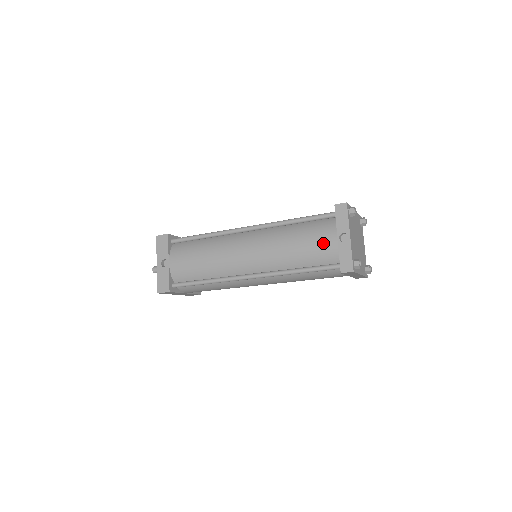
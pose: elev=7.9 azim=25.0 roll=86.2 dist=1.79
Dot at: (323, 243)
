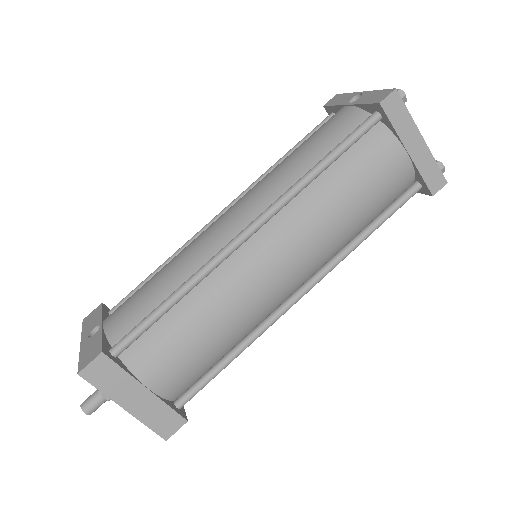
Dot at: (332, 121)
